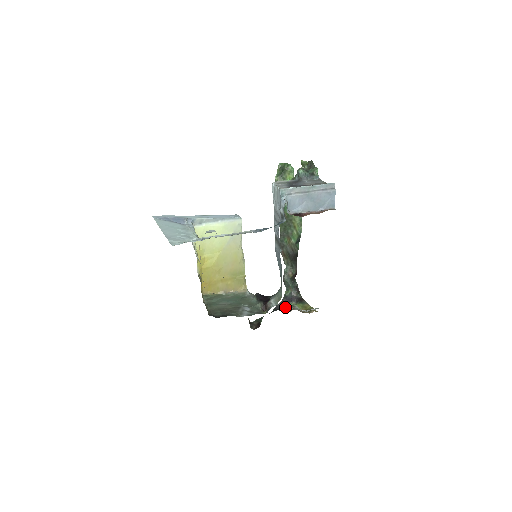
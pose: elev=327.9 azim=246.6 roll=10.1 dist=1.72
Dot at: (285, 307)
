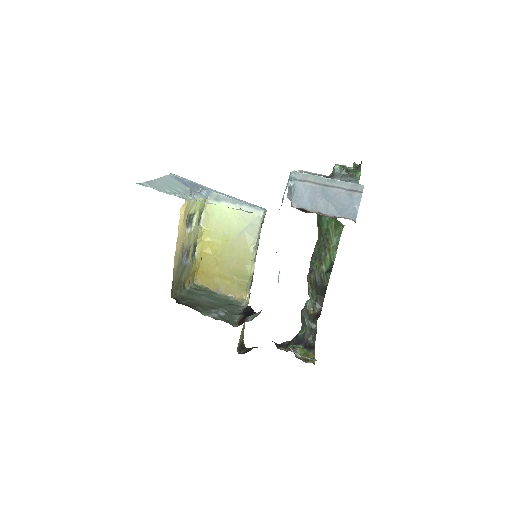
Dot at: (288, 346)
